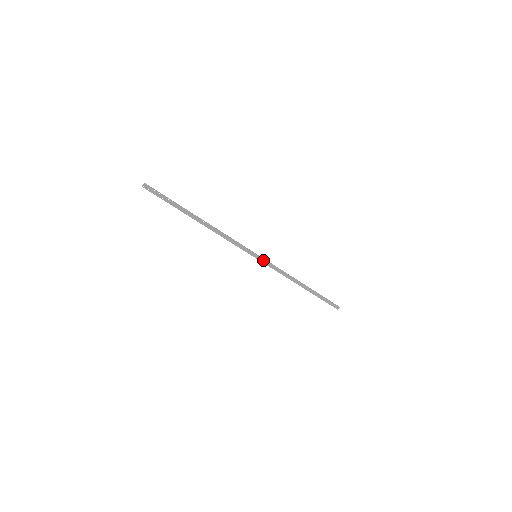
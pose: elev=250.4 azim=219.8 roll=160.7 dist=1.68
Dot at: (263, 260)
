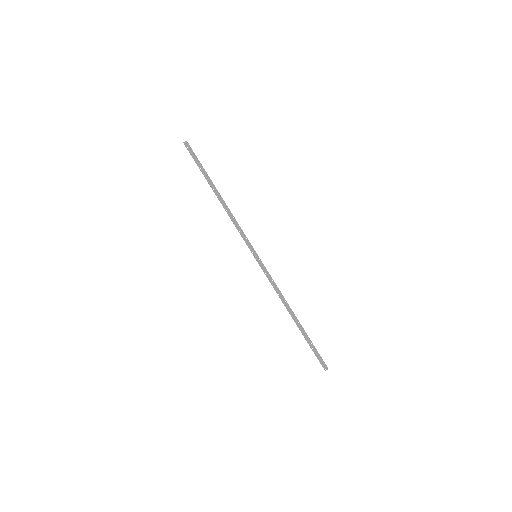
Dot at: (261, 264)
